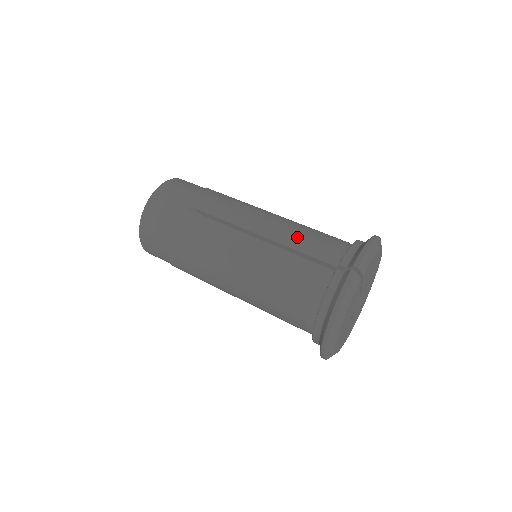
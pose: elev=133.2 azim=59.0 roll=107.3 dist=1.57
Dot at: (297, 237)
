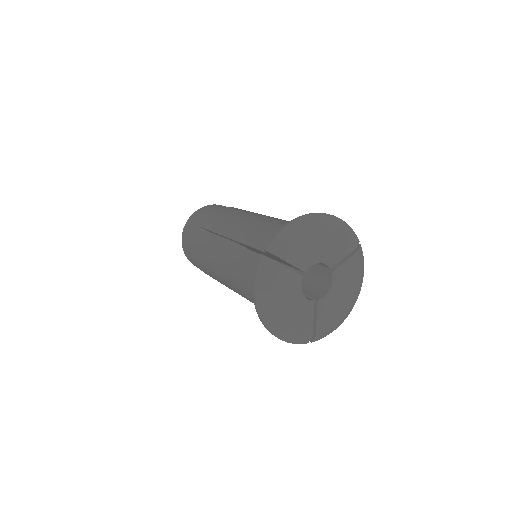
Dot at: (252, 233)
